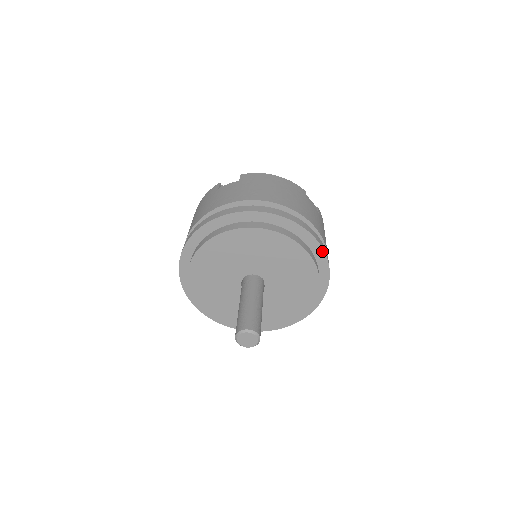
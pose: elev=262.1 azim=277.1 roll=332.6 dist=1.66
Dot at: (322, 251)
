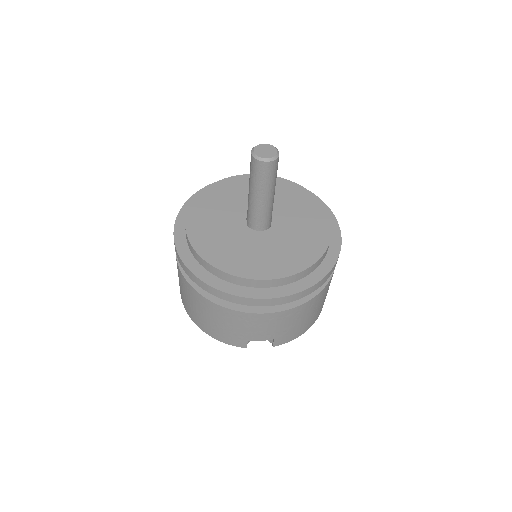
Dot at: occluded
